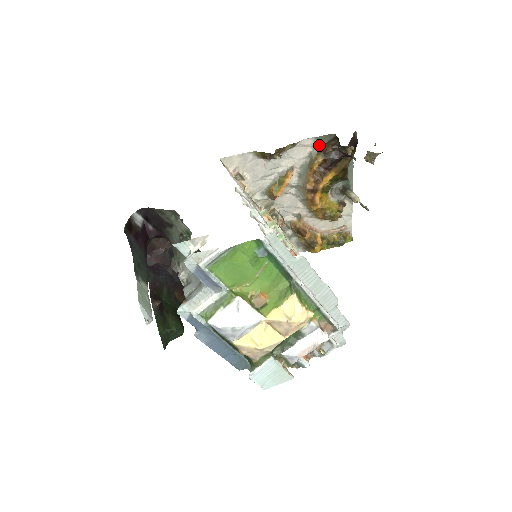
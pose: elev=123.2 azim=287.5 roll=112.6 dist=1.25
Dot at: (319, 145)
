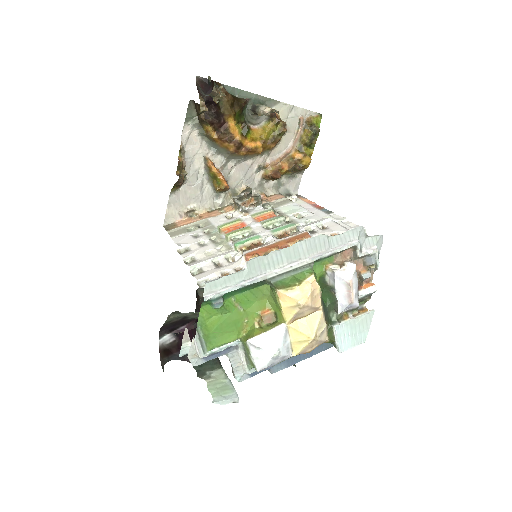
Dot at: (195, 121)
